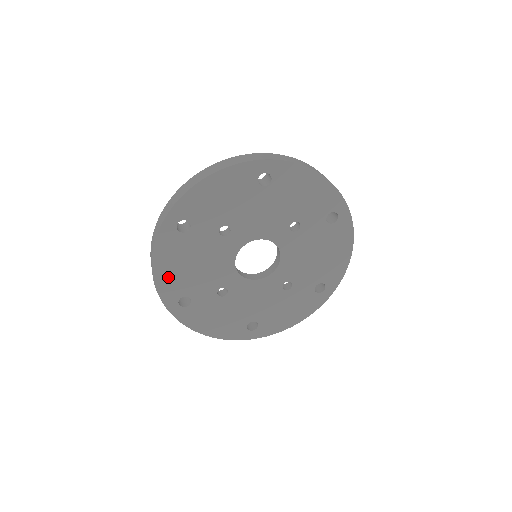
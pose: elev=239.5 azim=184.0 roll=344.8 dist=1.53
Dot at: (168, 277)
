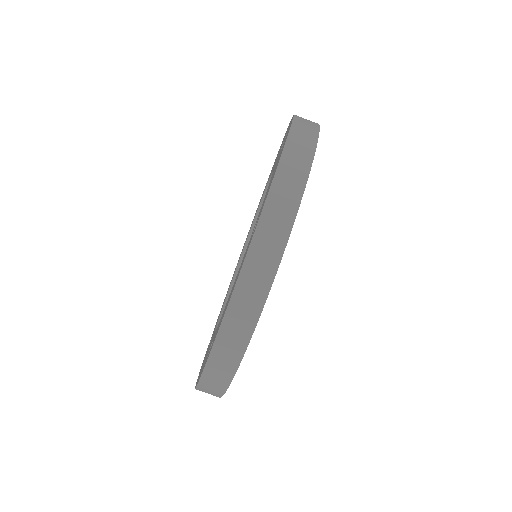
Dot at: occluded
